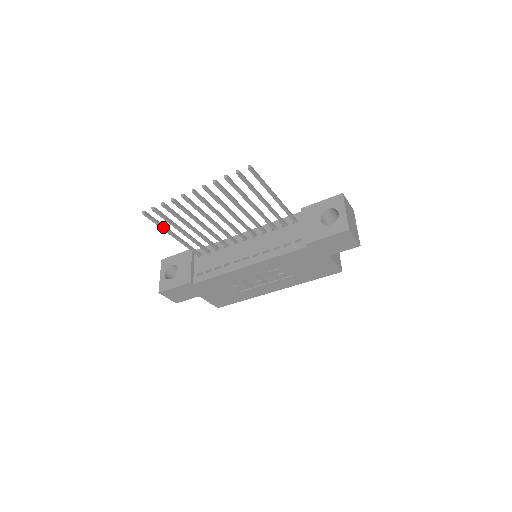
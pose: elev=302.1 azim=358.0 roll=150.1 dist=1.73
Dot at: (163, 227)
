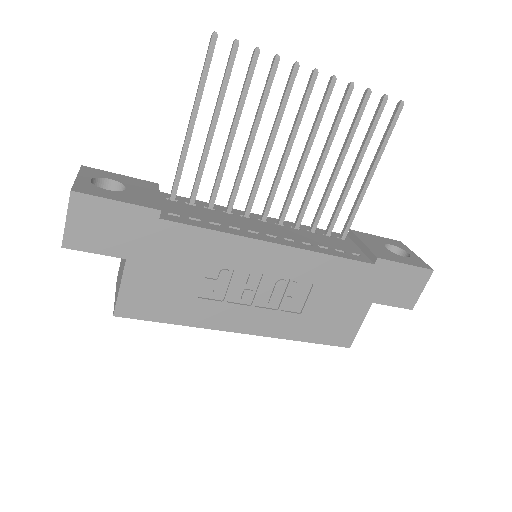
Dot at: (203, 90)
